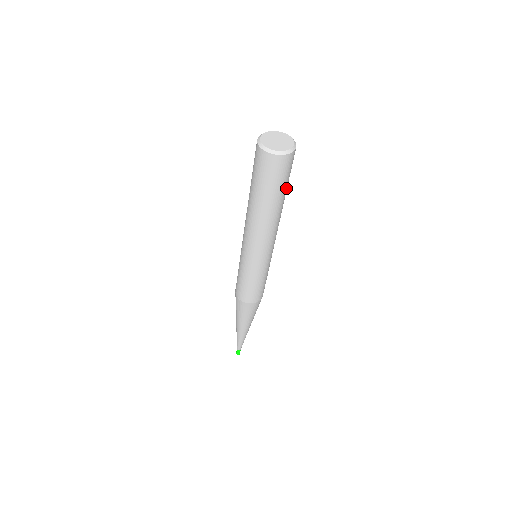
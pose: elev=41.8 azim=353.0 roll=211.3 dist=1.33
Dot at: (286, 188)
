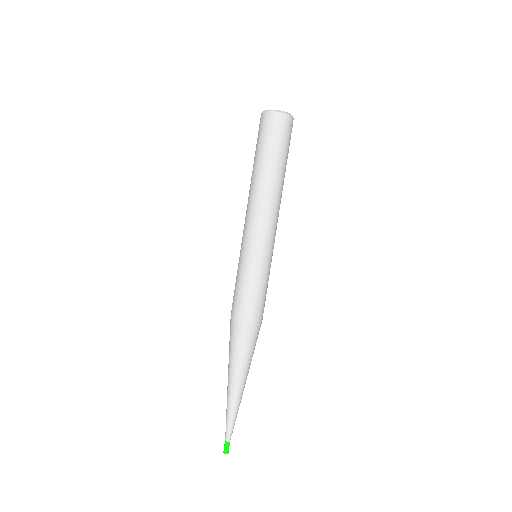
Dot at: (285, 158)
